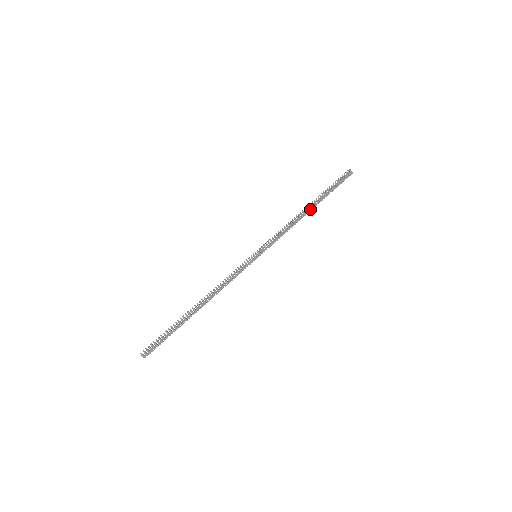
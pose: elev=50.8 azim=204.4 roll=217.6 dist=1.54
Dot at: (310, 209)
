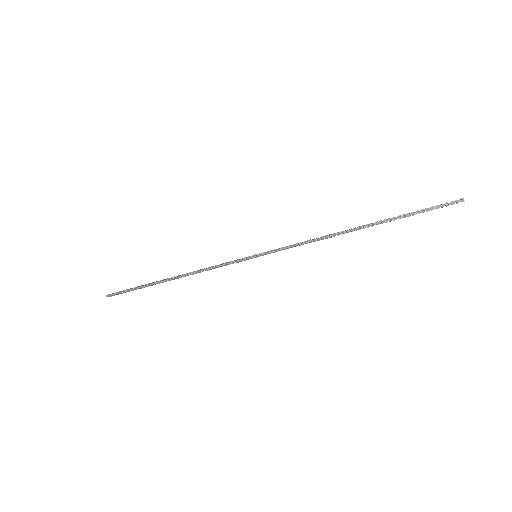
Dot at: (359, 229)
